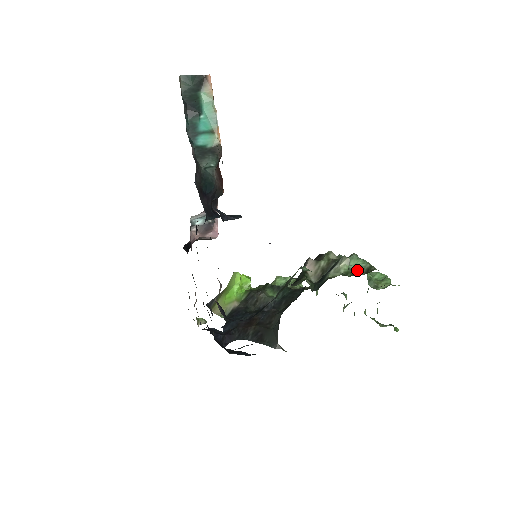
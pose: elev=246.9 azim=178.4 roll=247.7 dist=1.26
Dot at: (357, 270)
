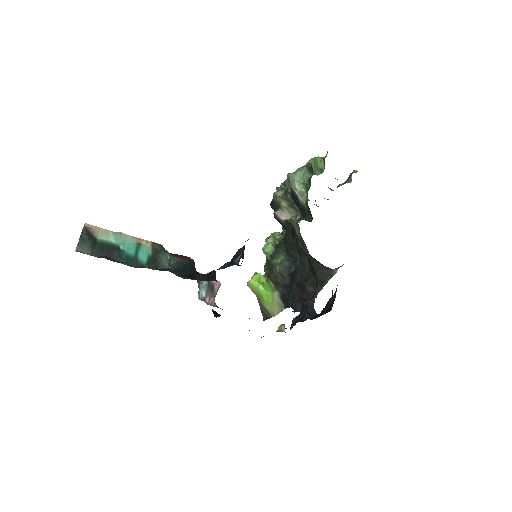
Dot at: (306, 178)
